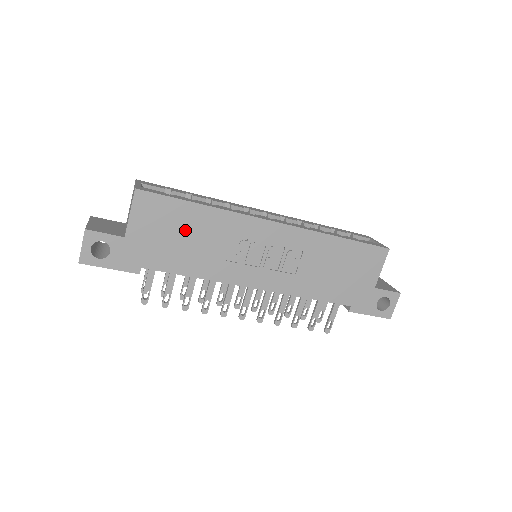
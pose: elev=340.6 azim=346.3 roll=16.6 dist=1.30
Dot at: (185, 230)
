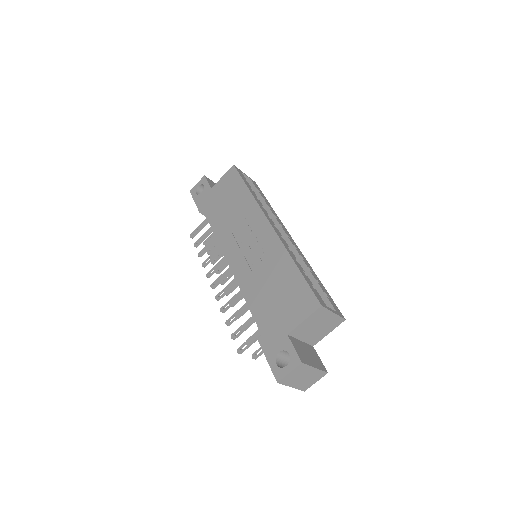
Dot at: (232, 200)
